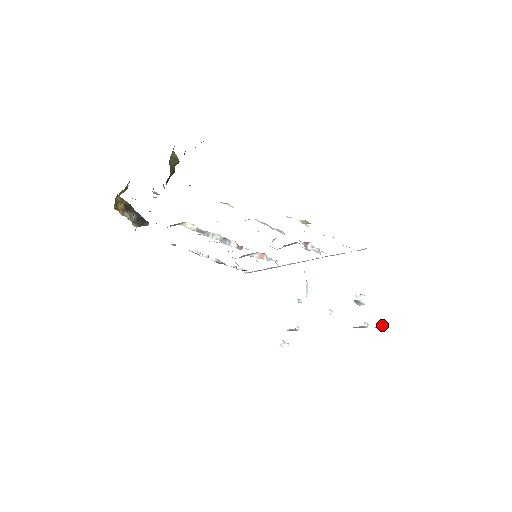
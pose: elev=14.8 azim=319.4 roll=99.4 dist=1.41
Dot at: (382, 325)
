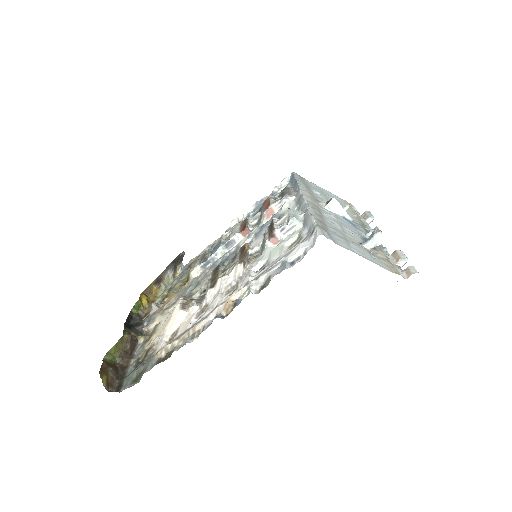
Dot at: occluded
